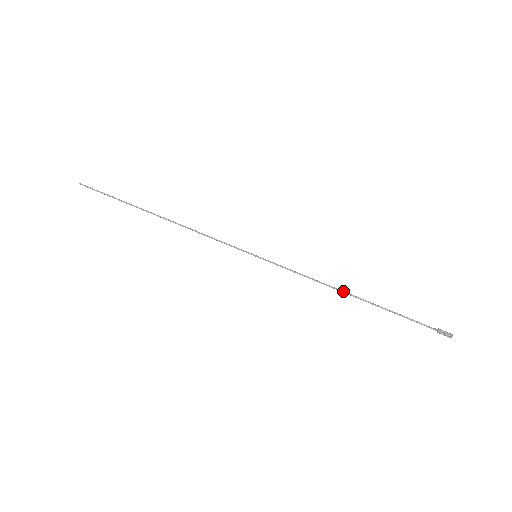
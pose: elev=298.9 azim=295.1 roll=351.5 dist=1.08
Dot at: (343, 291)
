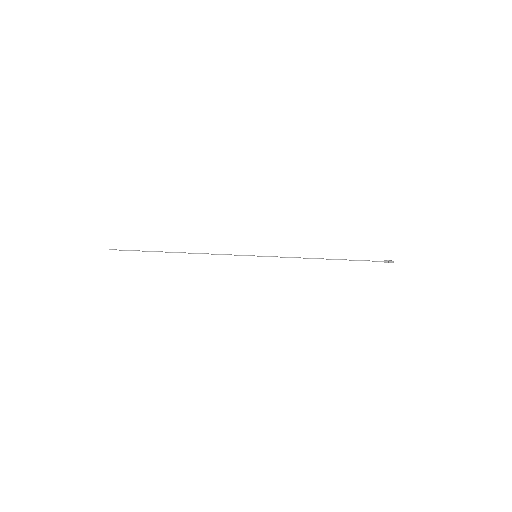
Dot at: occluded
